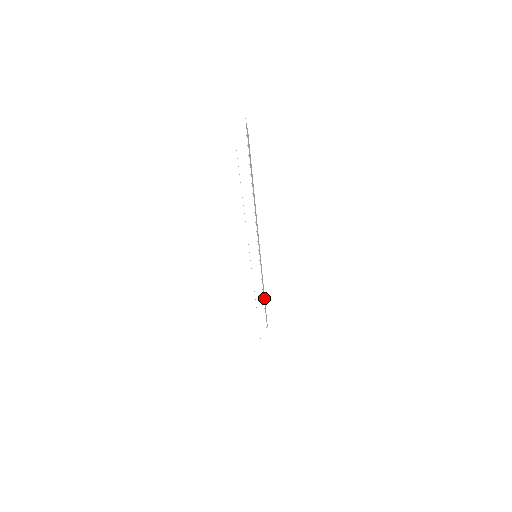
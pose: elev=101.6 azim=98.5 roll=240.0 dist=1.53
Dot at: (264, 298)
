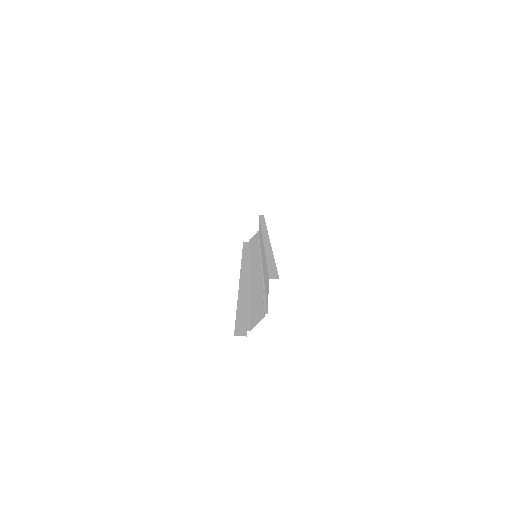
Dot at: occluded
